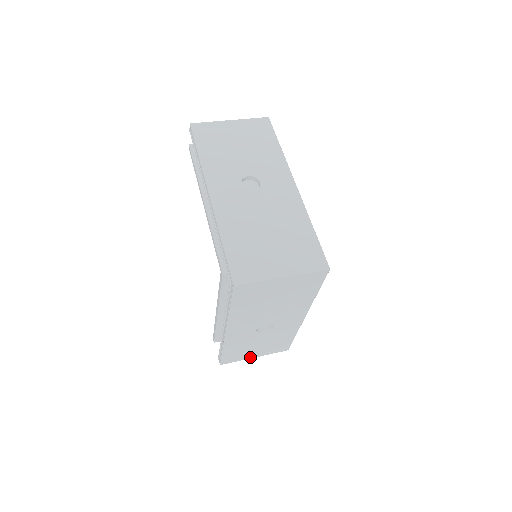
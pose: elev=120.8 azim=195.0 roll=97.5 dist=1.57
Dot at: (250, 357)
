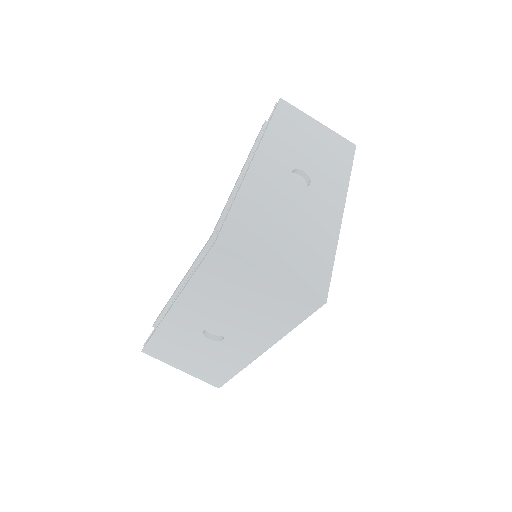
Dot at: (176, 366)
